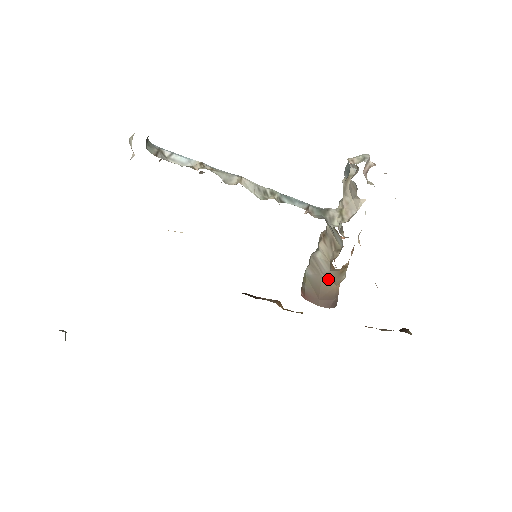
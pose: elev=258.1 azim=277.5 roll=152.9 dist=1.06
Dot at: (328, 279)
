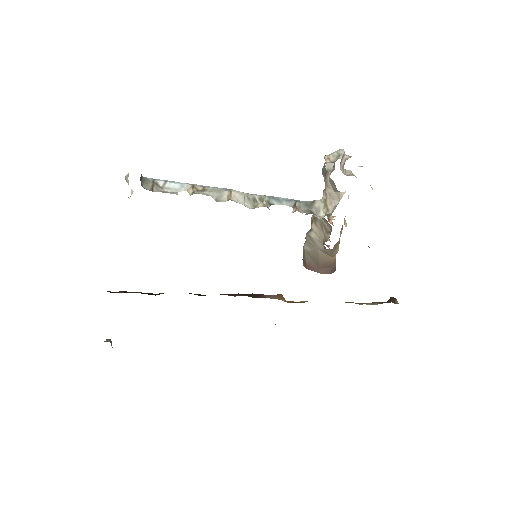
Dot at: (324, 253)
